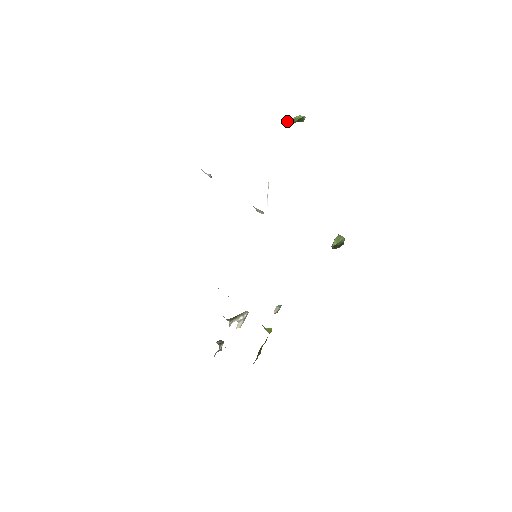
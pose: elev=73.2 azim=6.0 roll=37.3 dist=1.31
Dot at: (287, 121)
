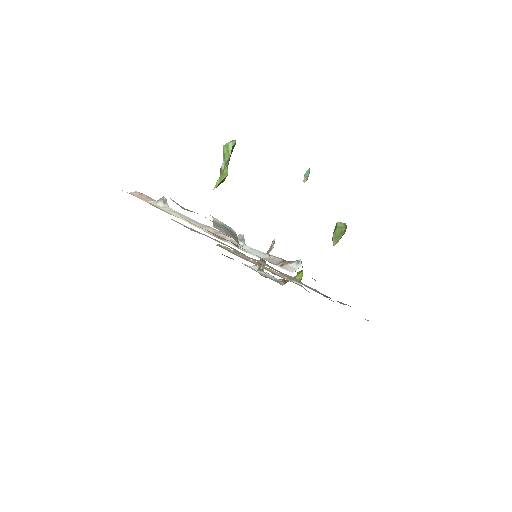
Dot at: (214, 188)
